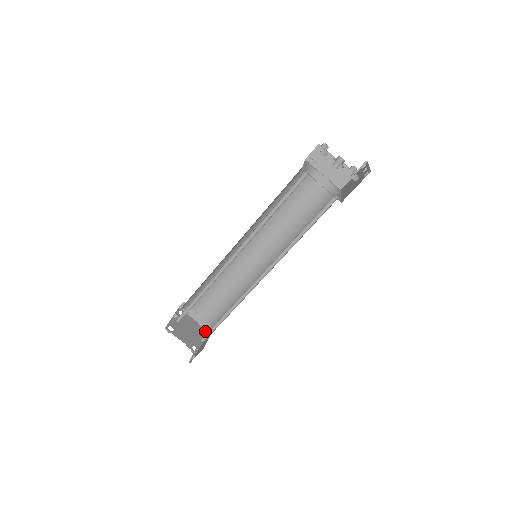
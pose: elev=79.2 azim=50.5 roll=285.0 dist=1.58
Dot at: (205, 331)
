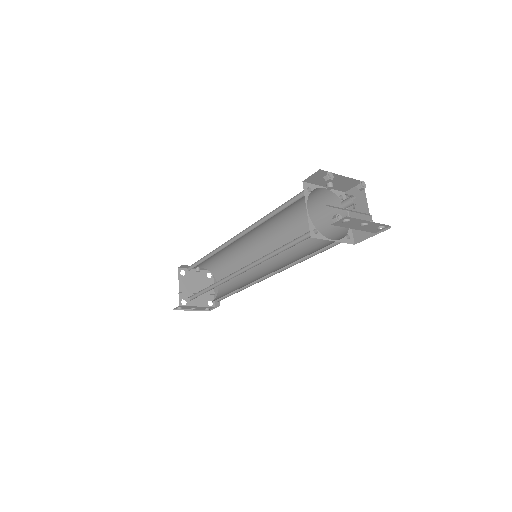
Dot at: (213, 304)
